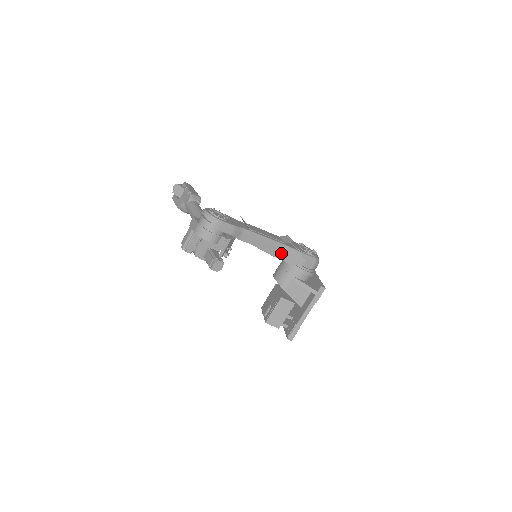
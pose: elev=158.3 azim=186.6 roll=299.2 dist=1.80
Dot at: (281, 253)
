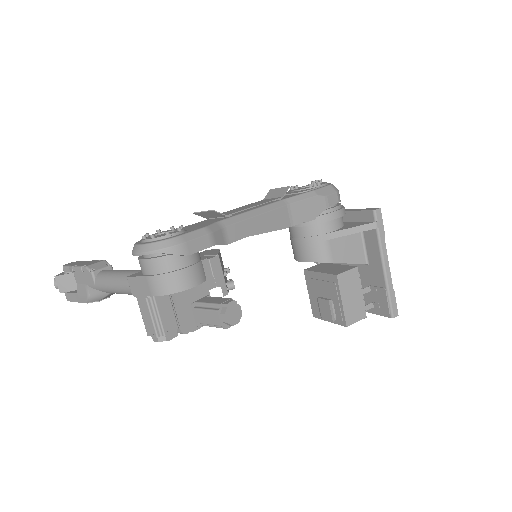
Dot at: (291, 215)
